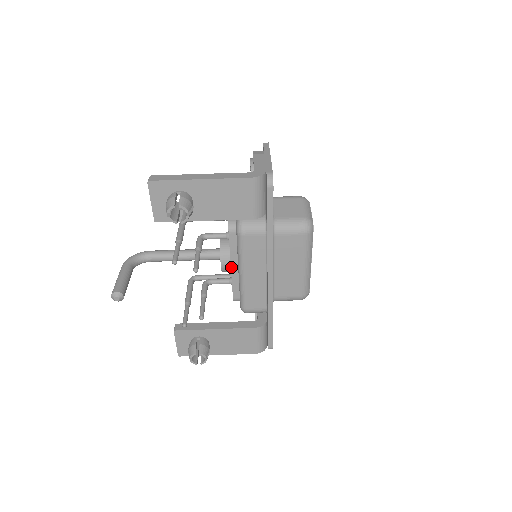
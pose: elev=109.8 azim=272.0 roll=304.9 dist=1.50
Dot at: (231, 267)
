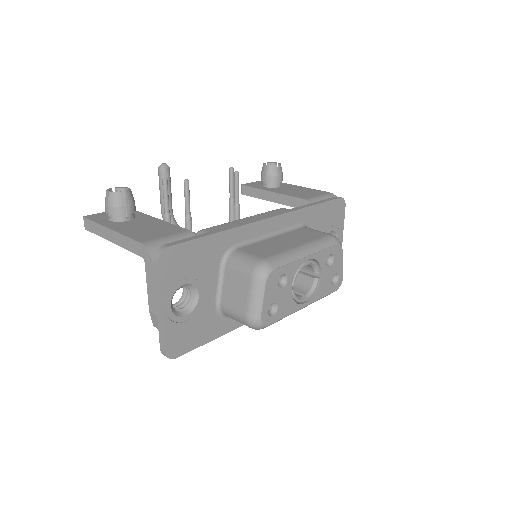
Dot at: occluded
